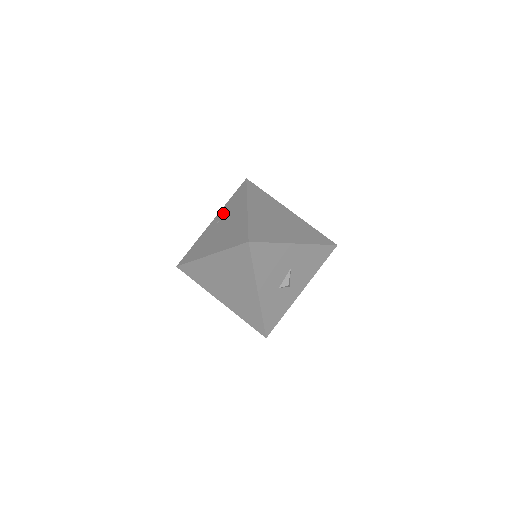
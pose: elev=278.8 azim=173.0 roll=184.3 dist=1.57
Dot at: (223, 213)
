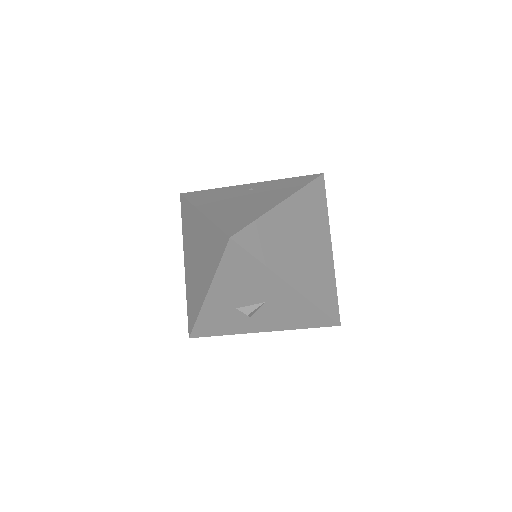
Dot at: (265, 185)
